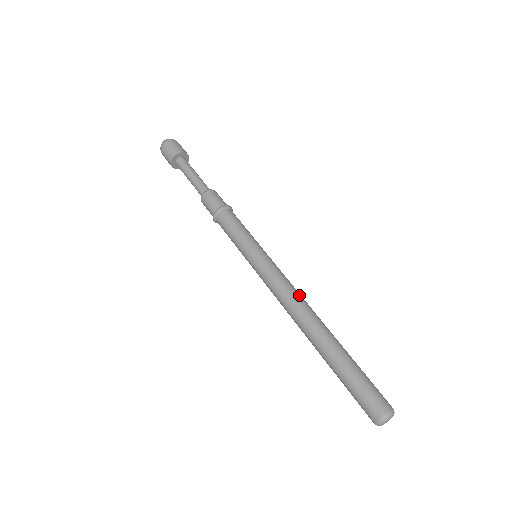
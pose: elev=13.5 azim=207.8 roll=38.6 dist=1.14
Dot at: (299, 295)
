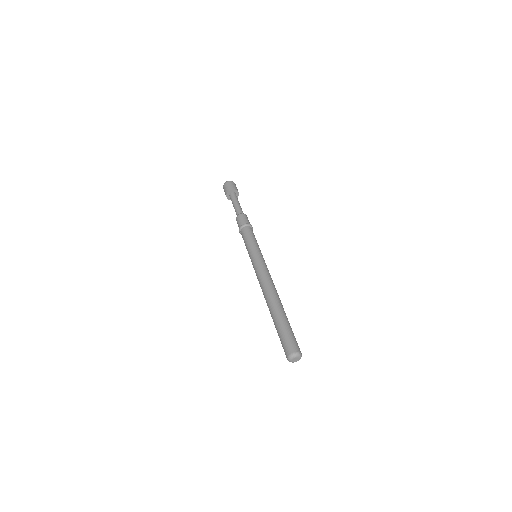
Dot at: (267, 281)
